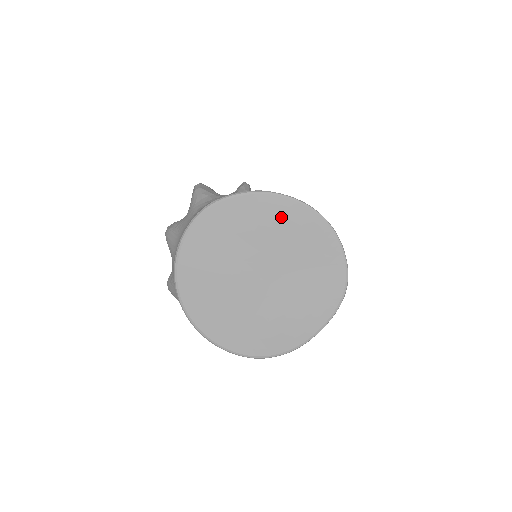
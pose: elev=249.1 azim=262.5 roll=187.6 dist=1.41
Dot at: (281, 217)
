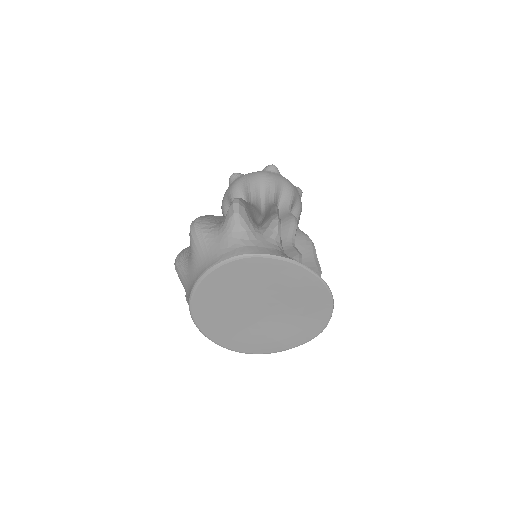
Dot at: (300, 282)
